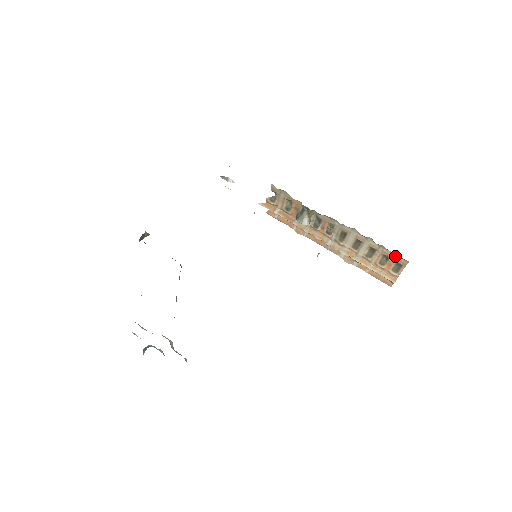
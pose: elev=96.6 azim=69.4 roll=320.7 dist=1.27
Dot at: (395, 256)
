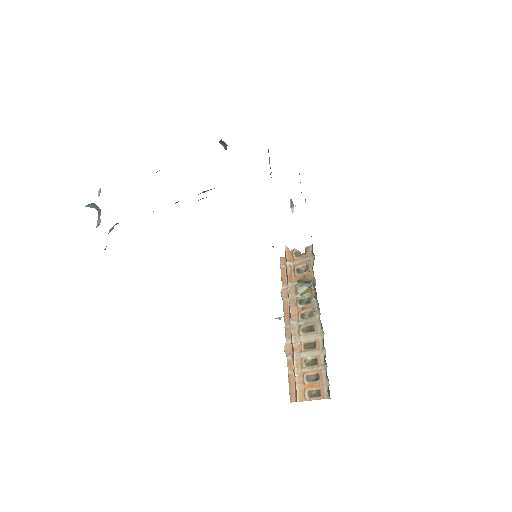
Dot at: (325, 384)
